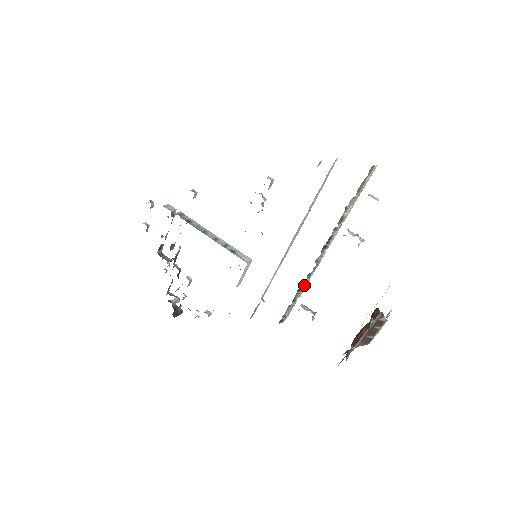
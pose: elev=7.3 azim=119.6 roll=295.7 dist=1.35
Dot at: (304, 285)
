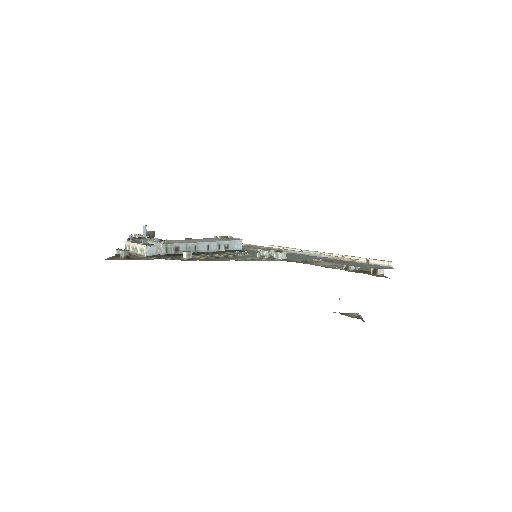
Dot at: occluded
